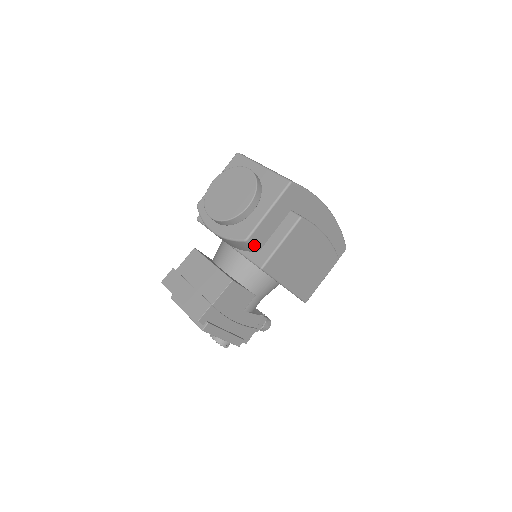
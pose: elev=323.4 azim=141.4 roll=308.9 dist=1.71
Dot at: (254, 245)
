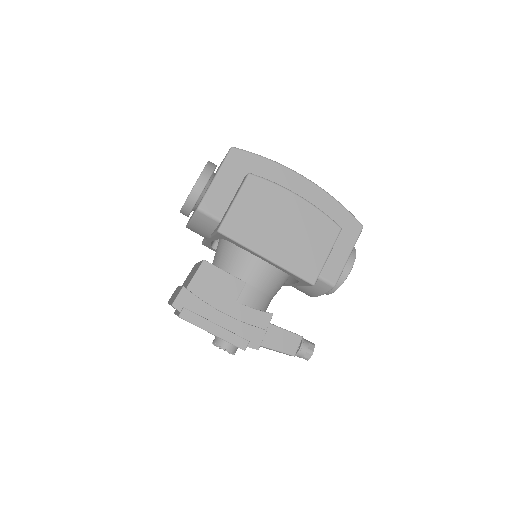
Dot at: (211, 214)
